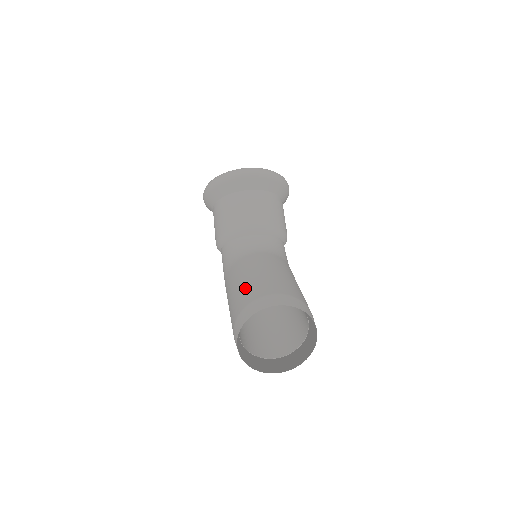
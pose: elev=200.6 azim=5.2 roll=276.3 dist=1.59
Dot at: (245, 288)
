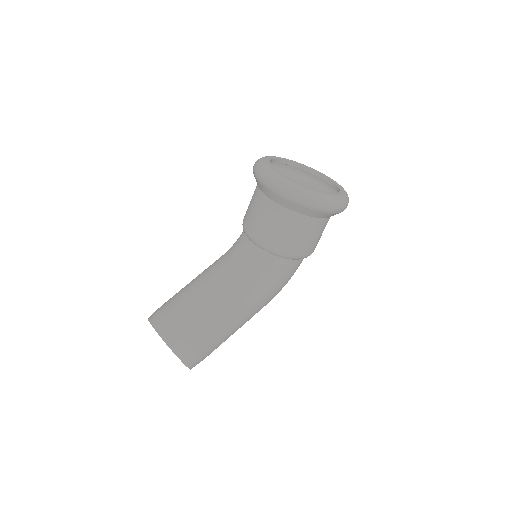
Dot at: (180, 291)
